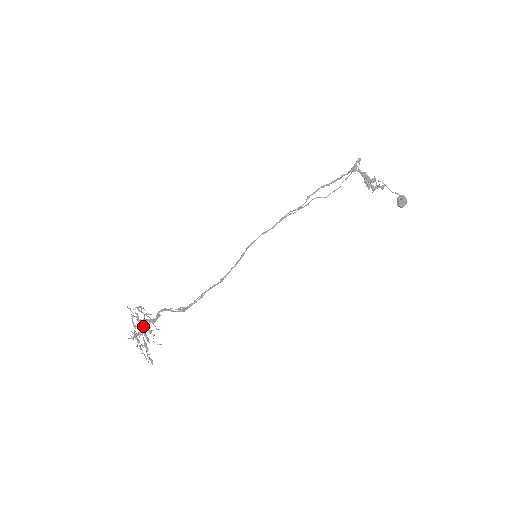
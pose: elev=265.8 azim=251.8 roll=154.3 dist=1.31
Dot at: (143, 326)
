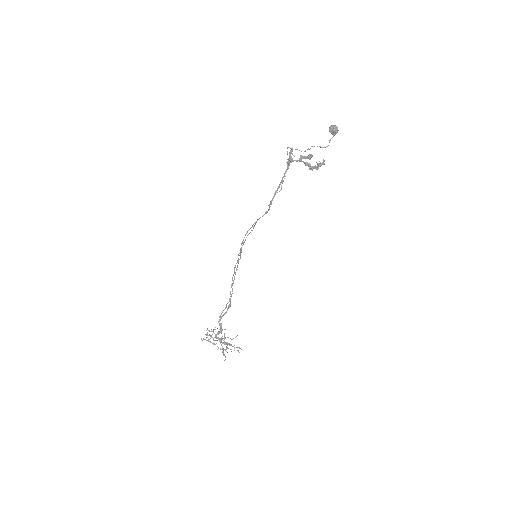
Dot at: (218, 338)
